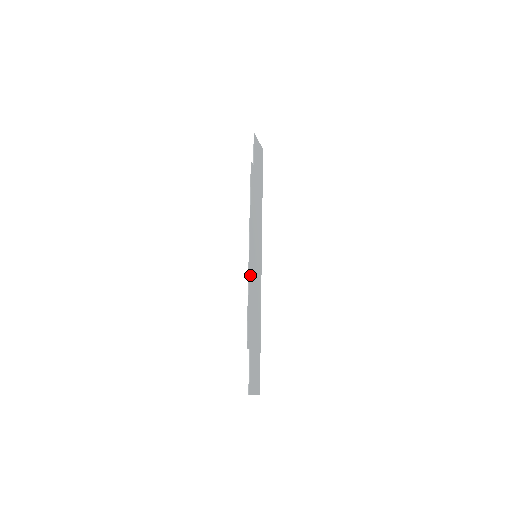
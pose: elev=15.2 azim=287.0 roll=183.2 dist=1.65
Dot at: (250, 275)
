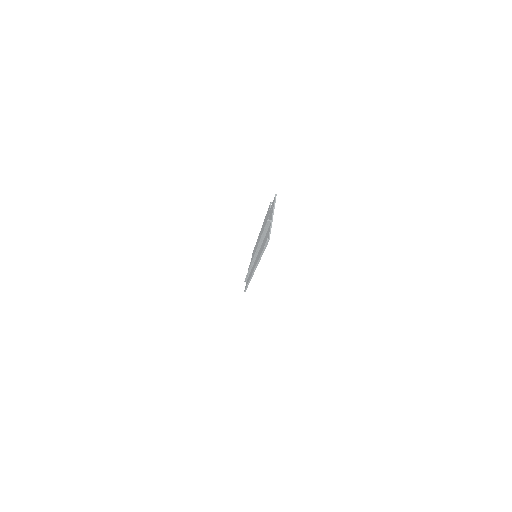
Dot at: occluded
